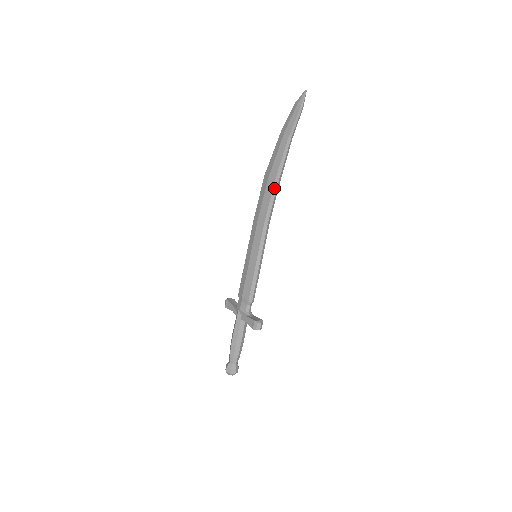
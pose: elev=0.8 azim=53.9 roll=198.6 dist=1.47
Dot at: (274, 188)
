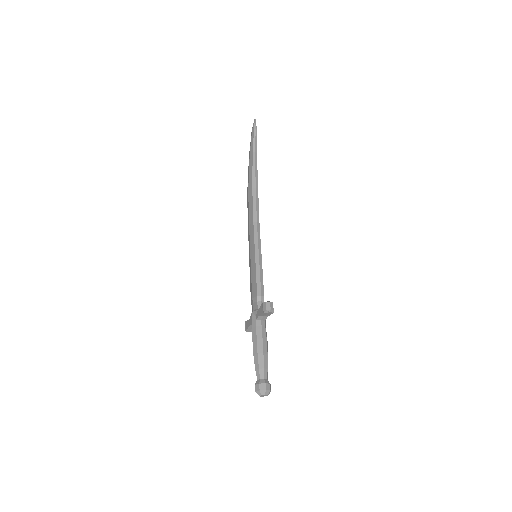
Dot at: (253, 192)
